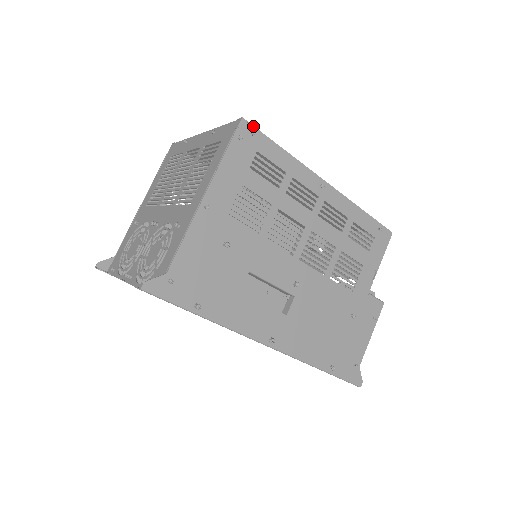
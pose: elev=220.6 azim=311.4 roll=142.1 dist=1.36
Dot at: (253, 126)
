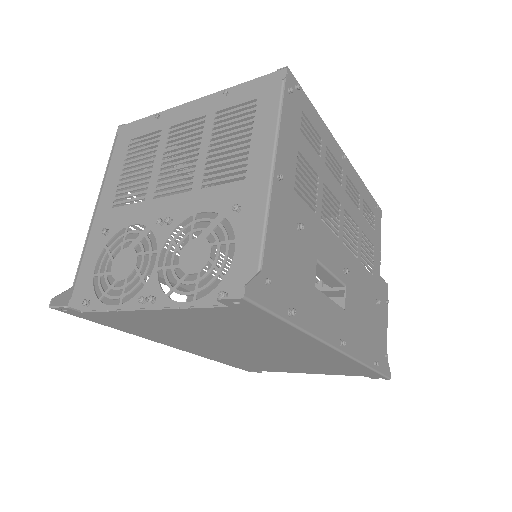
Dot at: (295, 79)
